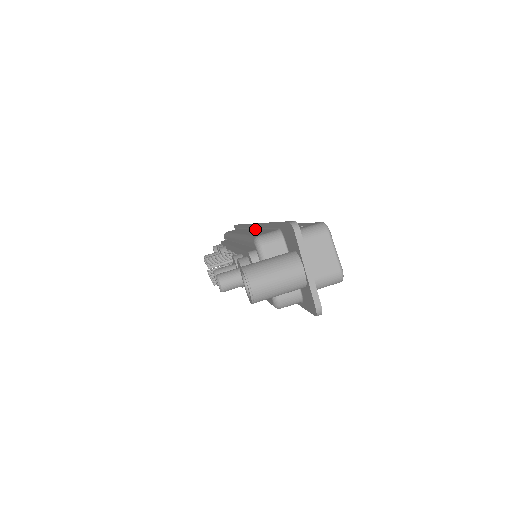
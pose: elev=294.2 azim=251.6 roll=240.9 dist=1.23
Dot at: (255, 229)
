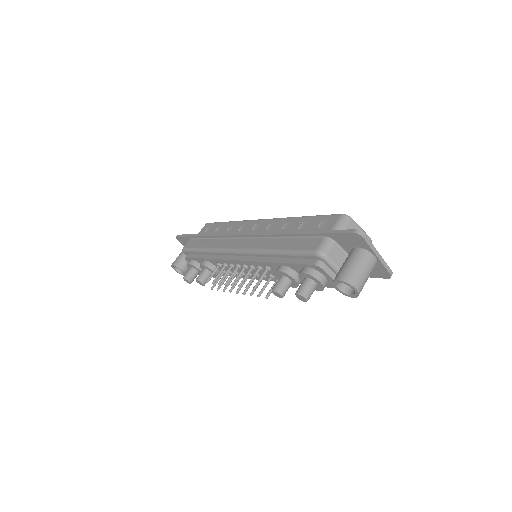
Dot at: (258, 239)
